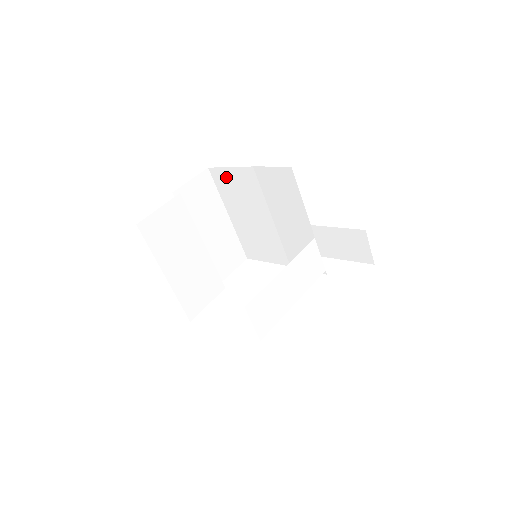
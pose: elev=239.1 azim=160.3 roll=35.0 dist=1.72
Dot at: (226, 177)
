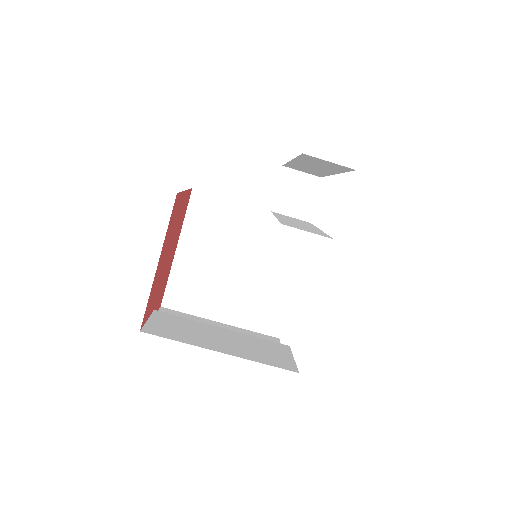
Dot at: (178, 288)
